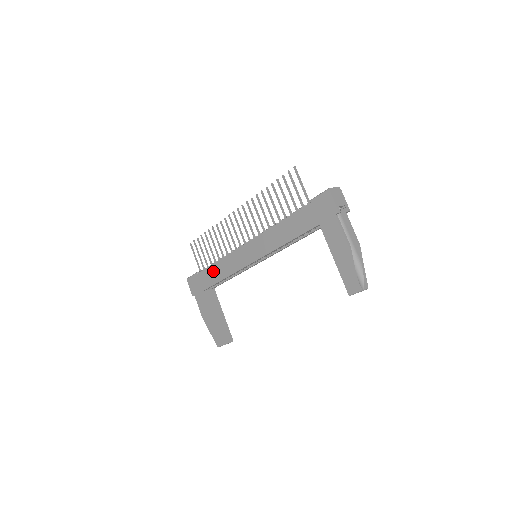
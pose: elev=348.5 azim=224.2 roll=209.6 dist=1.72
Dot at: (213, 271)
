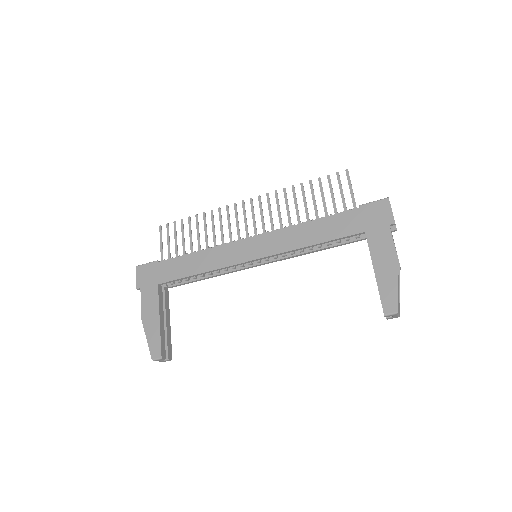
Dot at: (186, 262)
